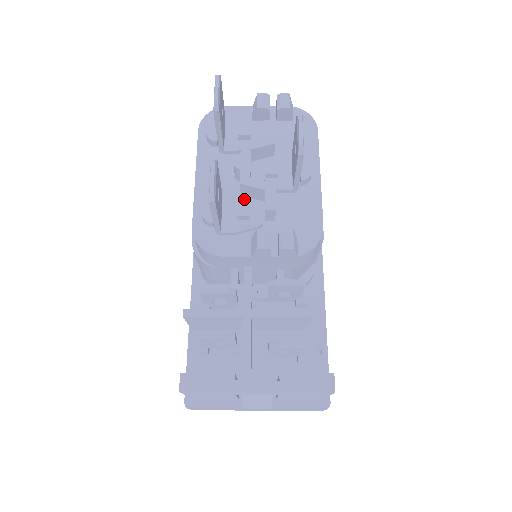
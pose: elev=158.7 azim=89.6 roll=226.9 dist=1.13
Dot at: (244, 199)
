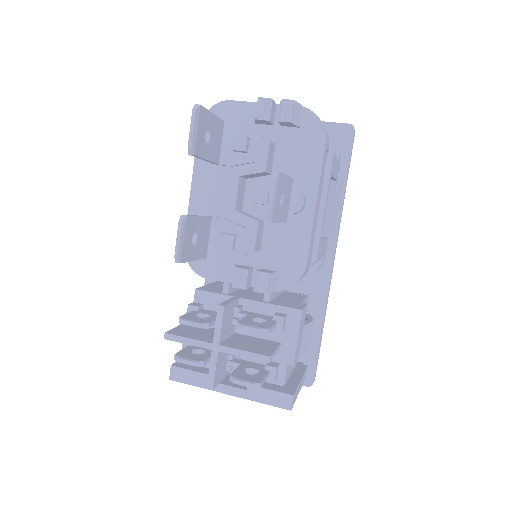
Dot at: (232, 225)
